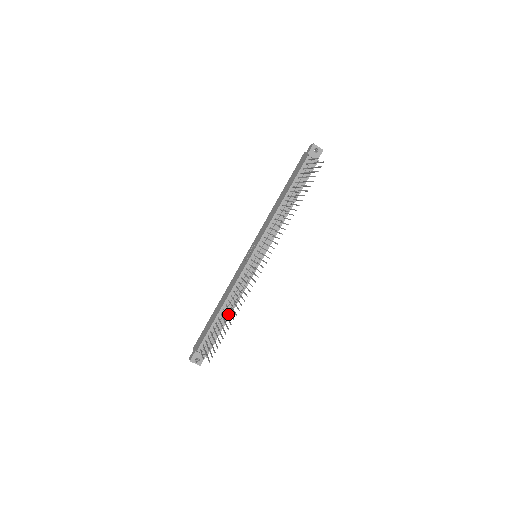
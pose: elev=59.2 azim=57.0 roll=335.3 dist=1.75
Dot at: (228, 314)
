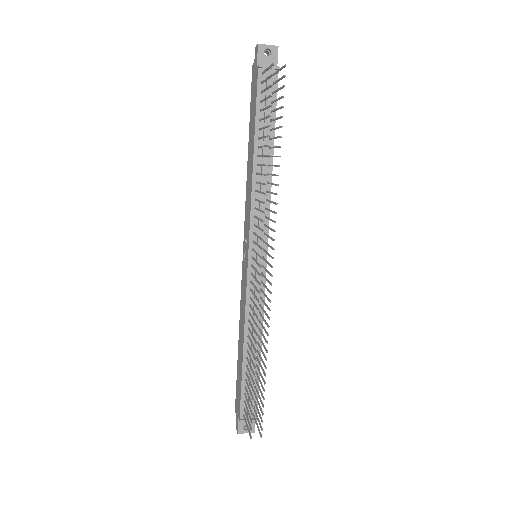
Dot at: (257, 353)
